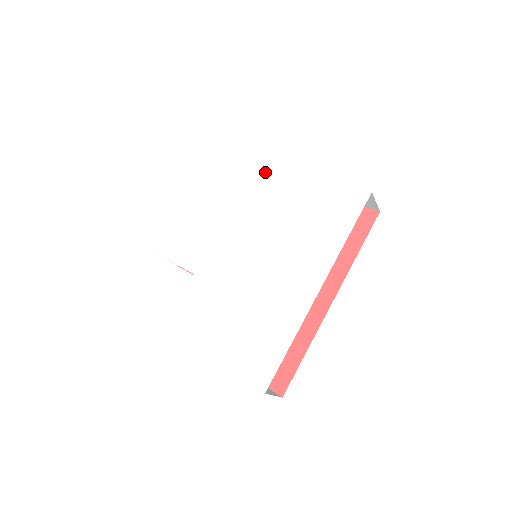
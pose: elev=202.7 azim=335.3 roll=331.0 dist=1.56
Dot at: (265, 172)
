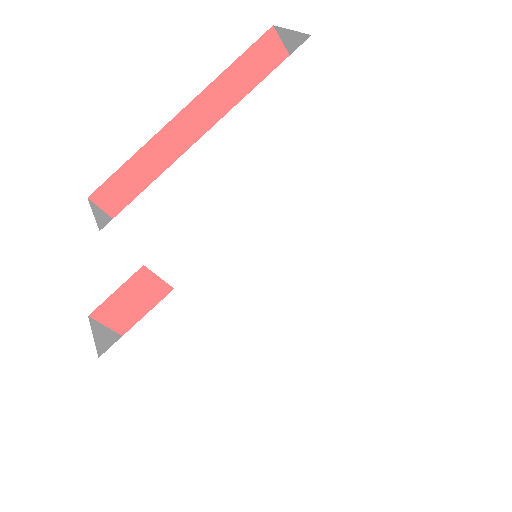
Dot at: (348, 157)
